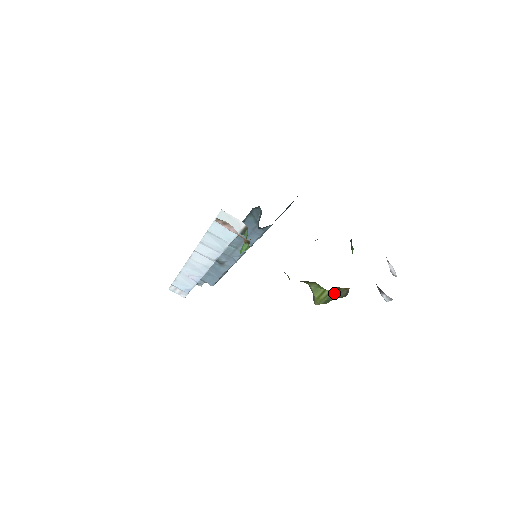
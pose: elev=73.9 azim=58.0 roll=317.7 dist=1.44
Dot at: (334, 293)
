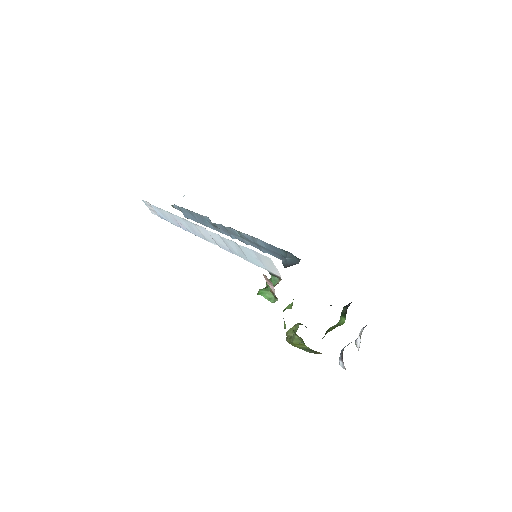
Dot at: (310, 350)
